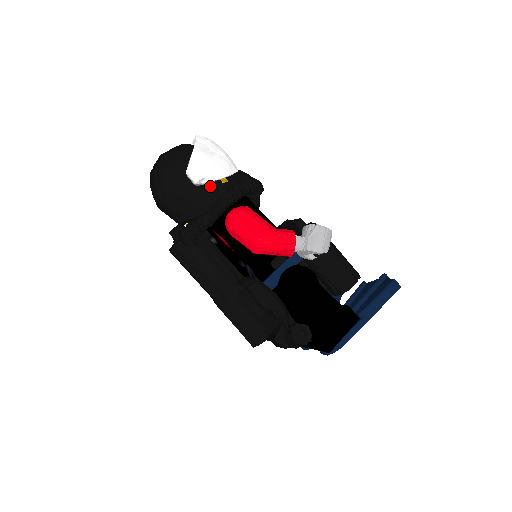
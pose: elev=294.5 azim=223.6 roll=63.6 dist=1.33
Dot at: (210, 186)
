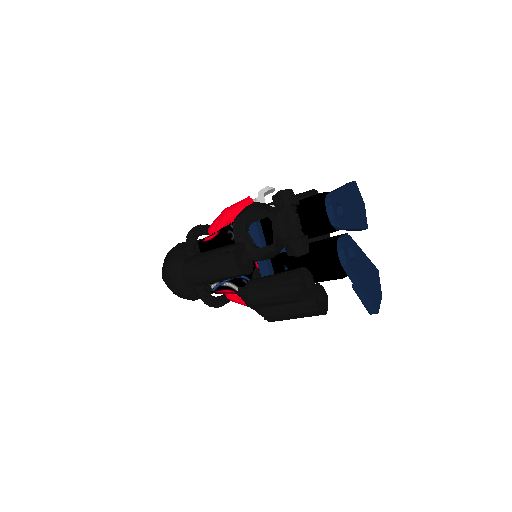
Dot at: occluded
